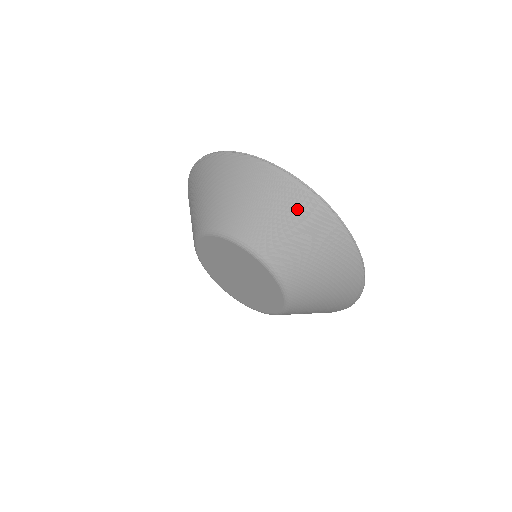
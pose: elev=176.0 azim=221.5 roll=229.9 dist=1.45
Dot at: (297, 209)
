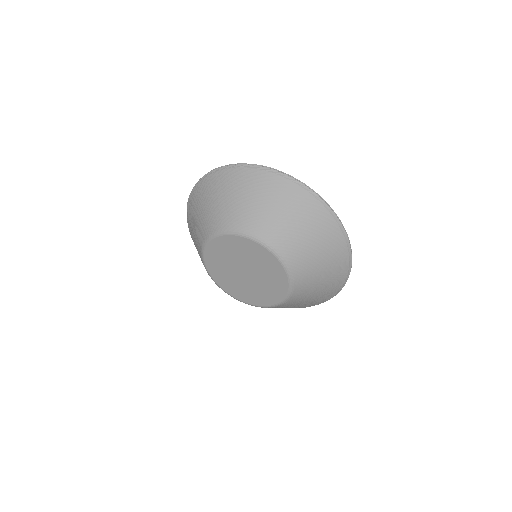
Dot at: (249, 182)
